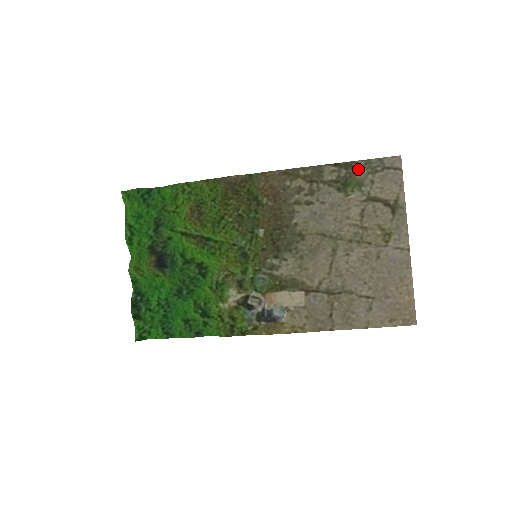
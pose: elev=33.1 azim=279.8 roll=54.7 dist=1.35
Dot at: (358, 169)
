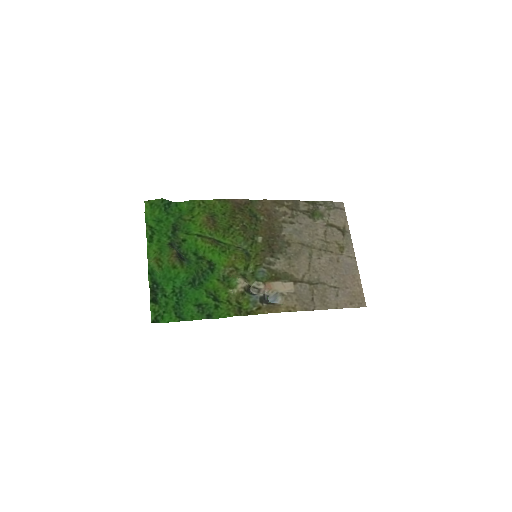
Dot at: (320, 206)
